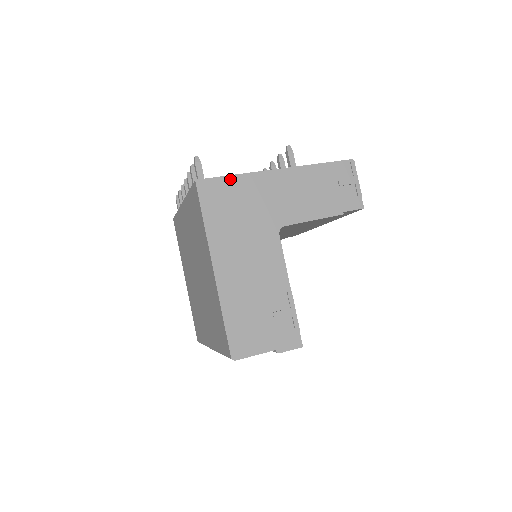
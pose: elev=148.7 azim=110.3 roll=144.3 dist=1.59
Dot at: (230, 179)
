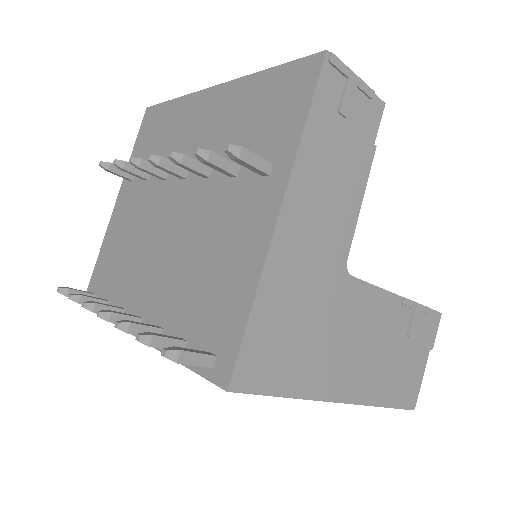
Dot at: (254, 322)
